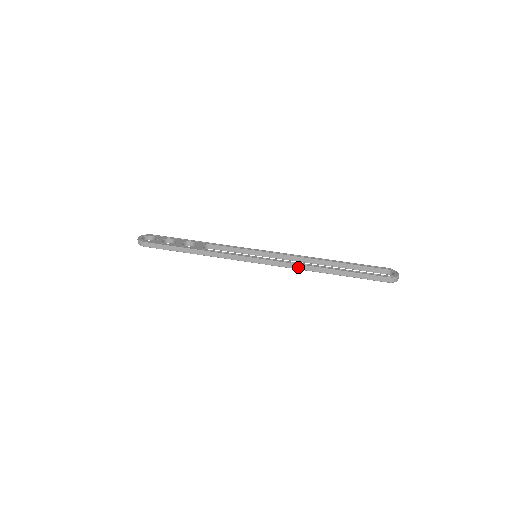
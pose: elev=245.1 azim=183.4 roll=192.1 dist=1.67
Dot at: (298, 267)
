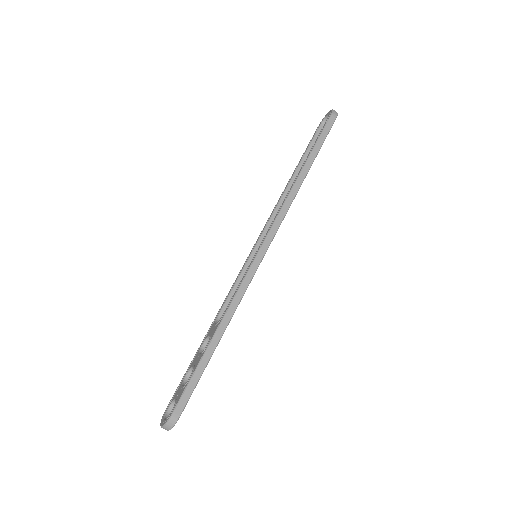
Dot at: (289, 202)
